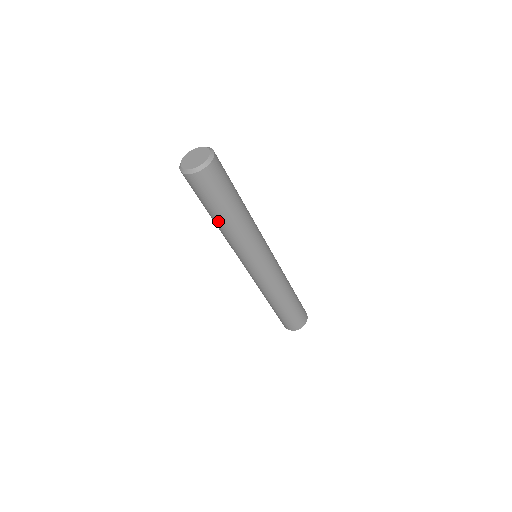
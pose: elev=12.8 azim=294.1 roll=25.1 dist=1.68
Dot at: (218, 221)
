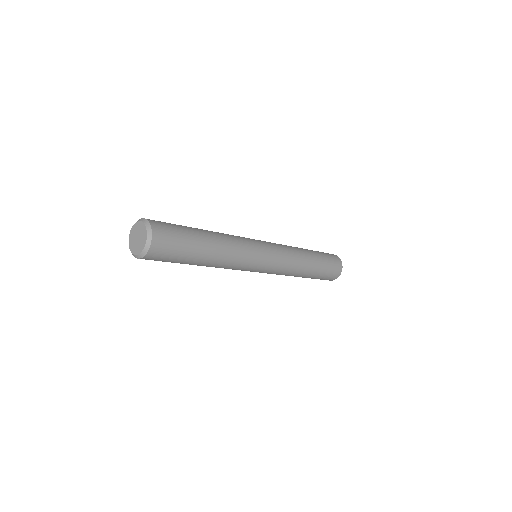
Dot at: occluded
